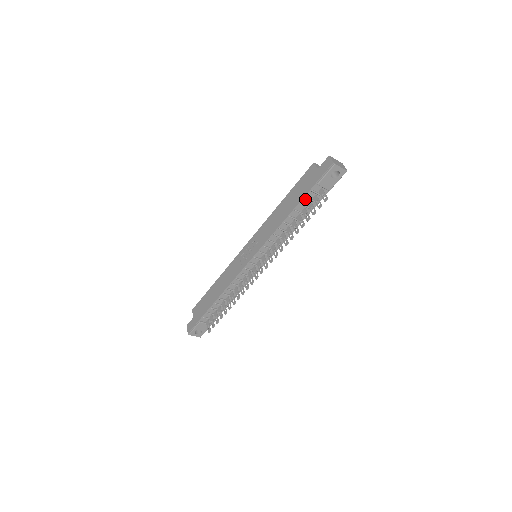
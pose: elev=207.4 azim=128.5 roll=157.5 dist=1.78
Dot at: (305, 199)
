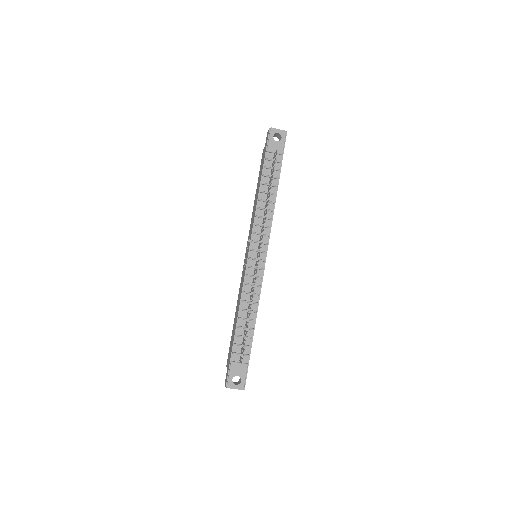
Dot at: (265, 170)
